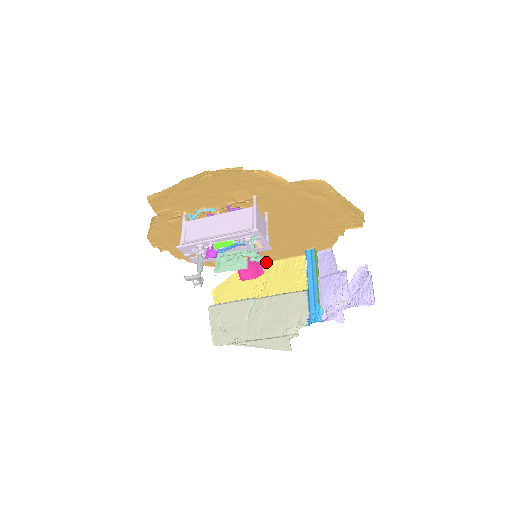
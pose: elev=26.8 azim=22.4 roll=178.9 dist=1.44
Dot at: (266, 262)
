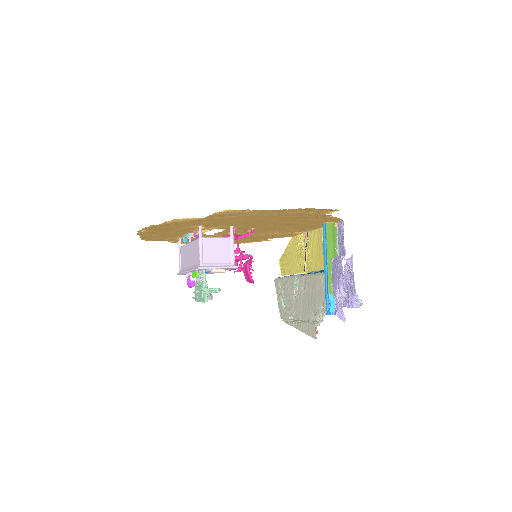
Dot at: (304, 233)
